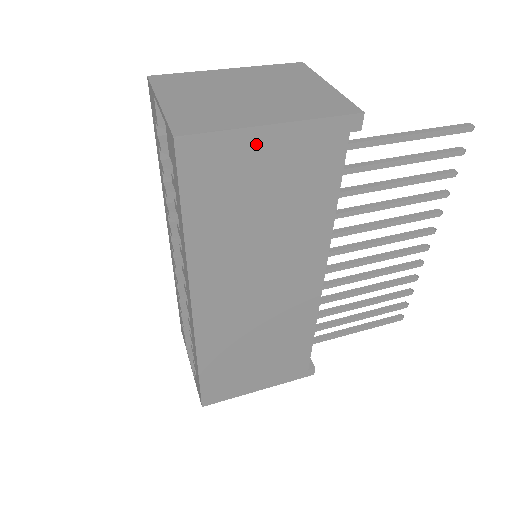
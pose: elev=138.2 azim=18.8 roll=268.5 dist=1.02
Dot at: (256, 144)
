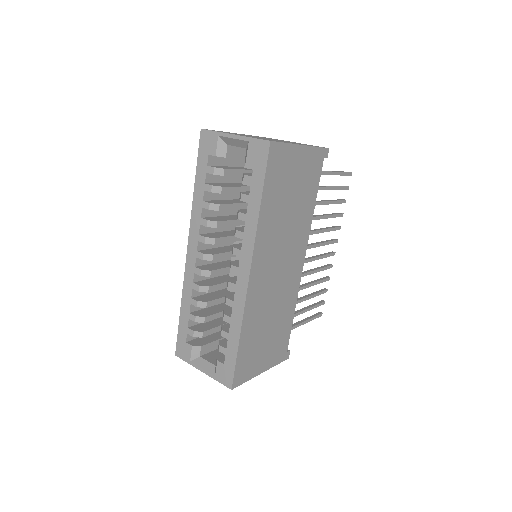
Dot at: (295, 155)
